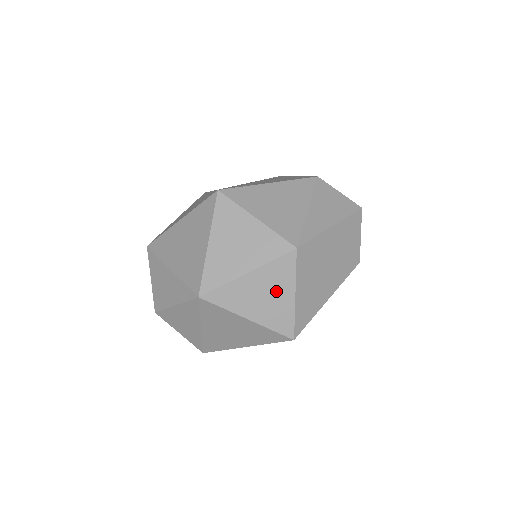
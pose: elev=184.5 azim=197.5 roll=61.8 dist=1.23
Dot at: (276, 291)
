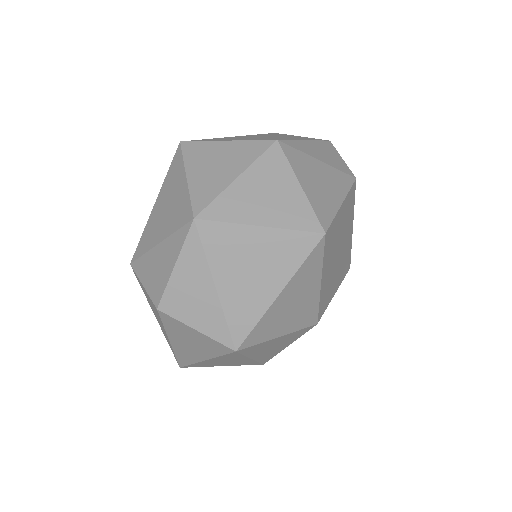
Dot at: (277, 187)
